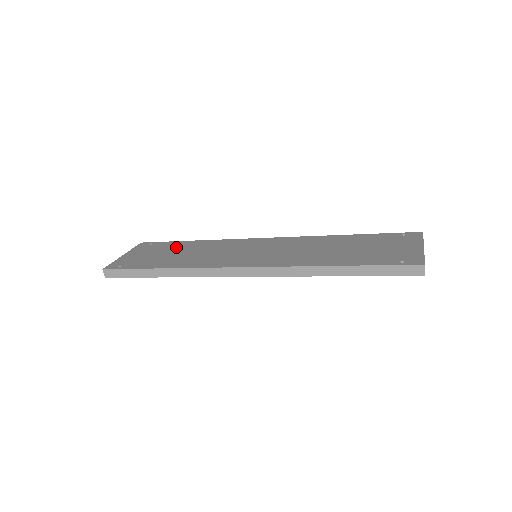
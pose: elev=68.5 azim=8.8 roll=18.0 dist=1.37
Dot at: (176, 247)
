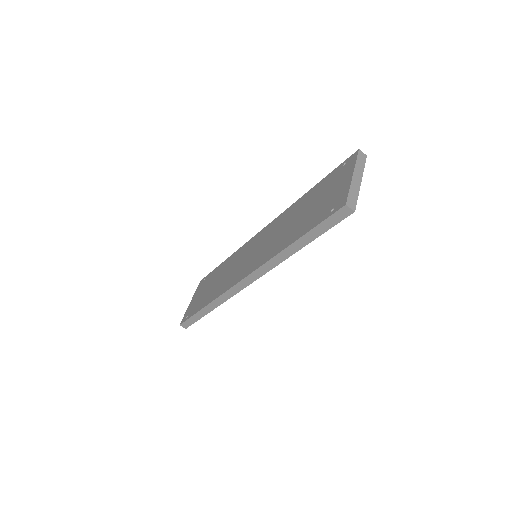
Dot at: (215, 276)
